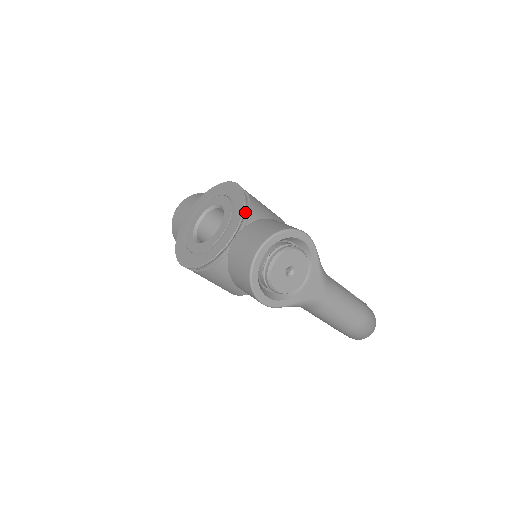
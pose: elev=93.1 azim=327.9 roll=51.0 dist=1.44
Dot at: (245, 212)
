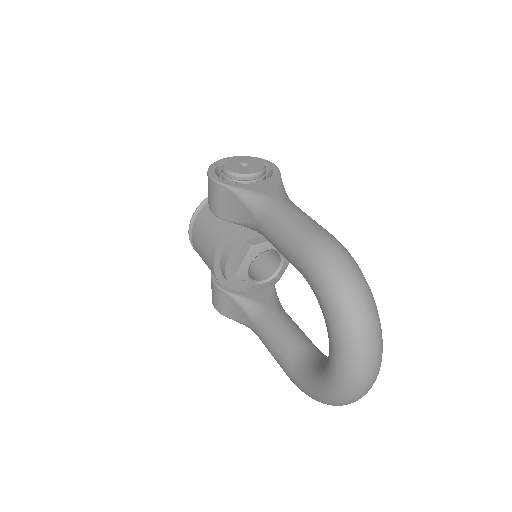
Dot at: occluded
